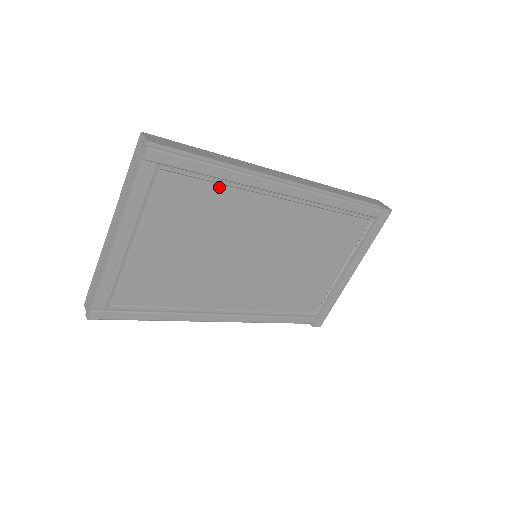
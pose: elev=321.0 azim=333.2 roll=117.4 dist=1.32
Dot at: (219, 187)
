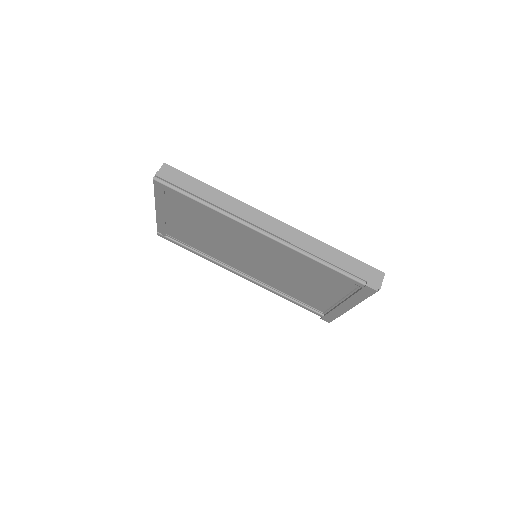
Dot at: (209, 212)
